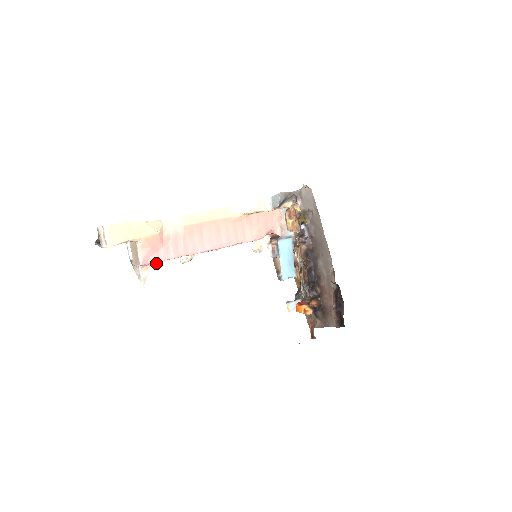
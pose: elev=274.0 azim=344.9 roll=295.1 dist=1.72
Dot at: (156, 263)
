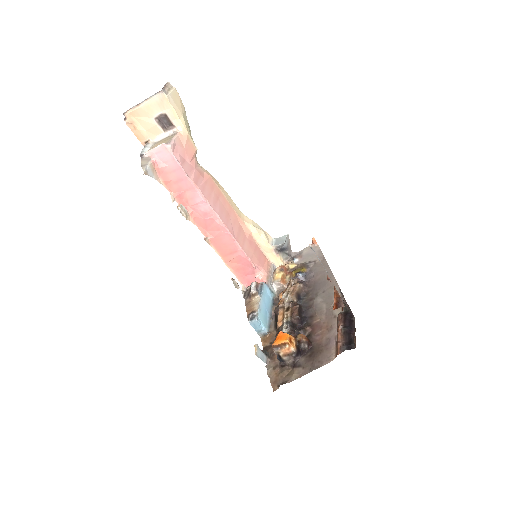
Dot at: (159, 182)
